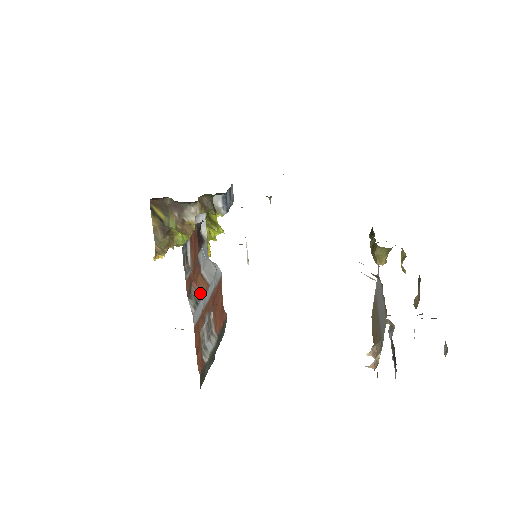
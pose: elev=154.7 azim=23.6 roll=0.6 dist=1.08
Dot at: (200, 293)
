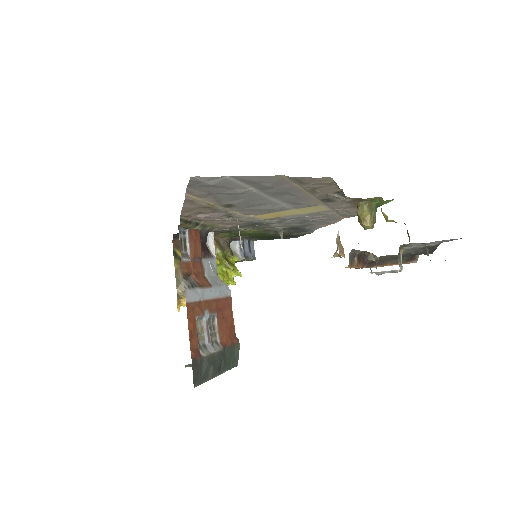
Dot at: (199, 284)
